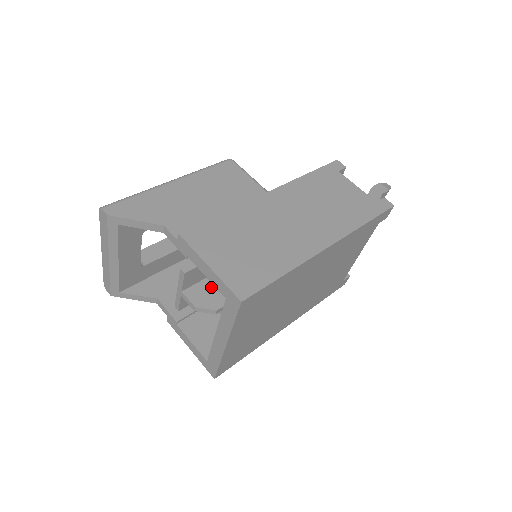
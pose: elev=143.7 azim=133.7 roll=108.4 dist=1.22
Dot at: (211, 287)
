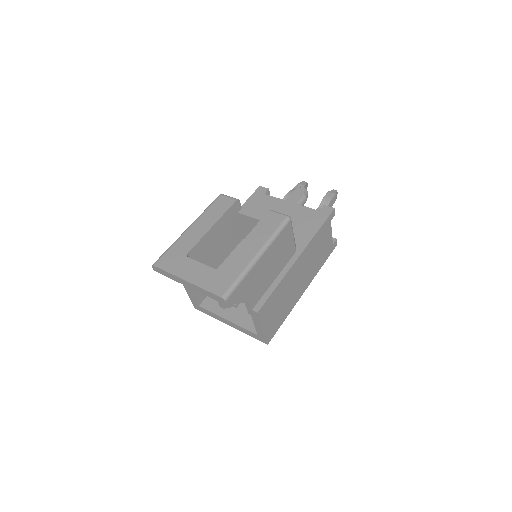
Dot at: occluded
